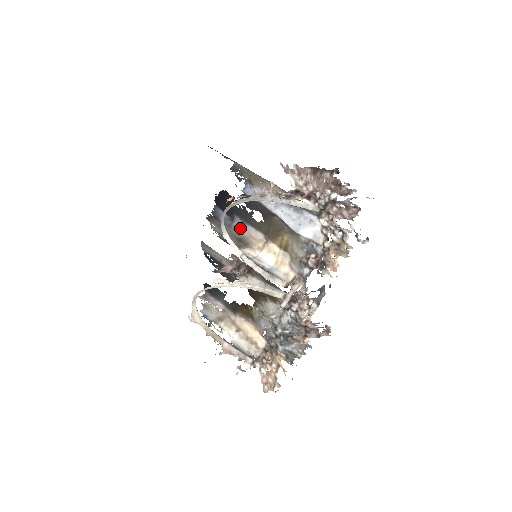
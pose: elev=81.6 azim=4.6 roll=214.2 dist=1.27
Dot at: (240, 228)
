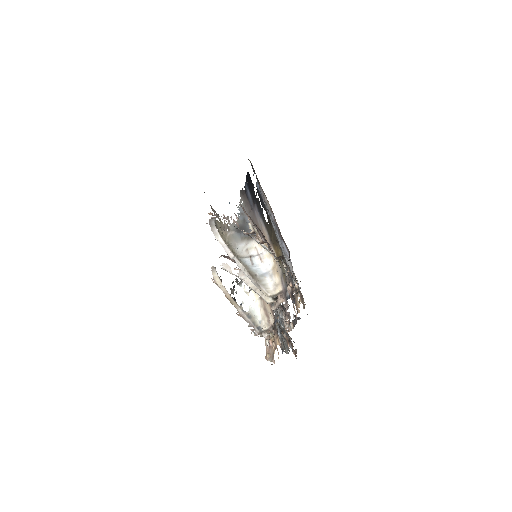
Dot at: (257, 217)
